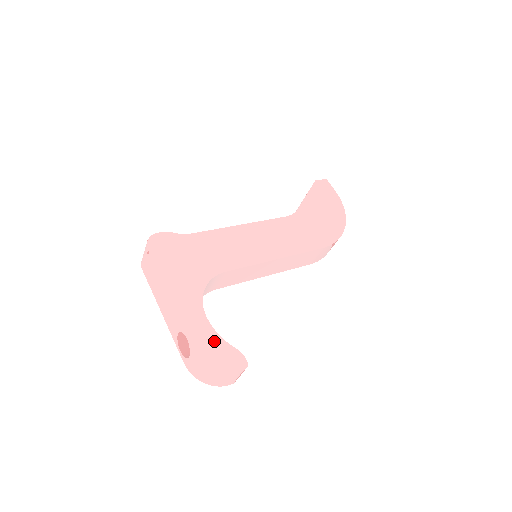
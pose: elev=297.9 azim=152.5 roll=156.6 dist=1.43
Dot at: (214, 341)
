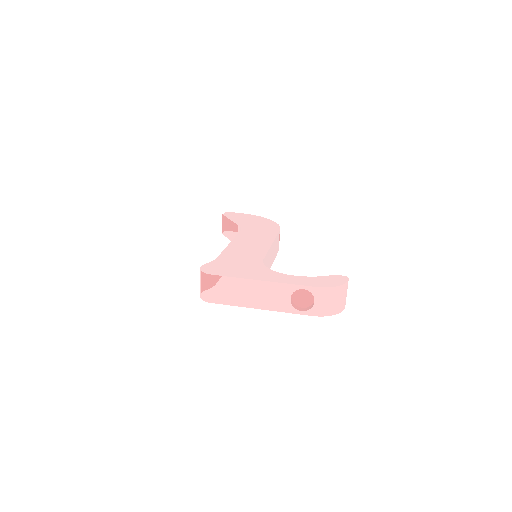
Dot at: (316, 279)
